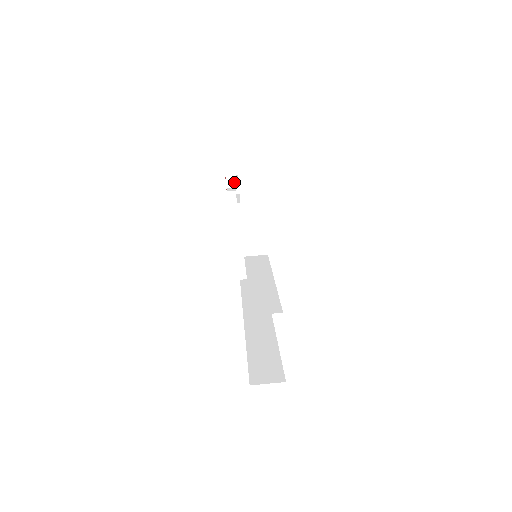
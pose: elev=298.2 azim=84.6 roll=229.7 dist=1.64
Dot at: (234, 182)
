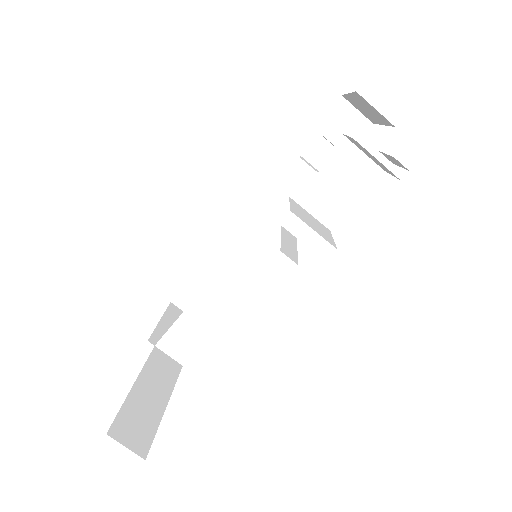
Dot at: occluded
